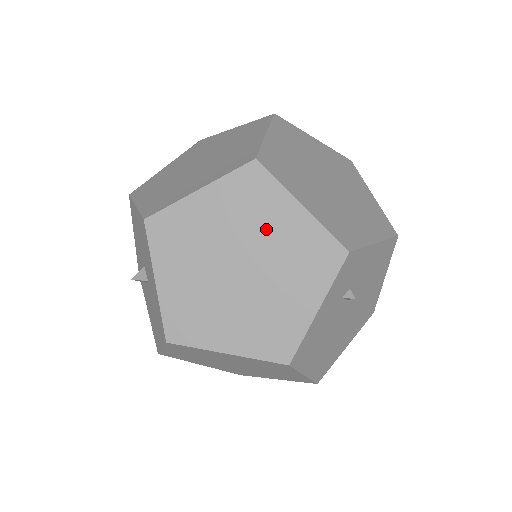
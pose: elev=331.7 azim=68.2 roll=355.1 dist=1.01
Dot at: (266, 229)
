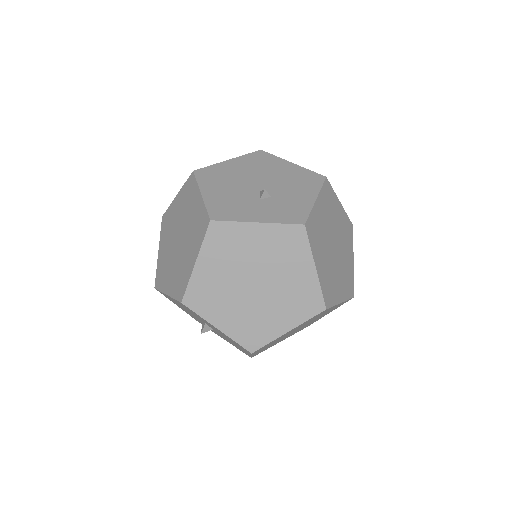
Dot at: occluded
